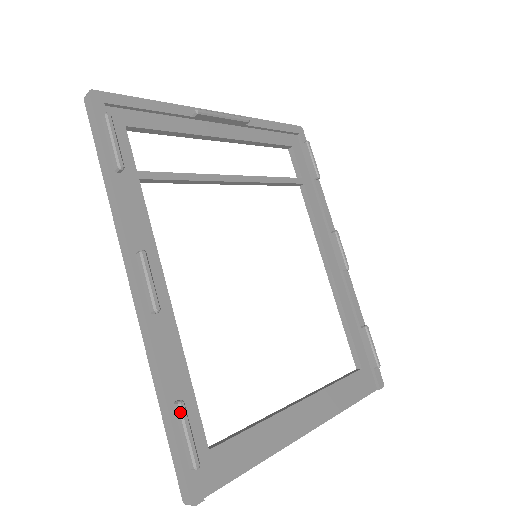
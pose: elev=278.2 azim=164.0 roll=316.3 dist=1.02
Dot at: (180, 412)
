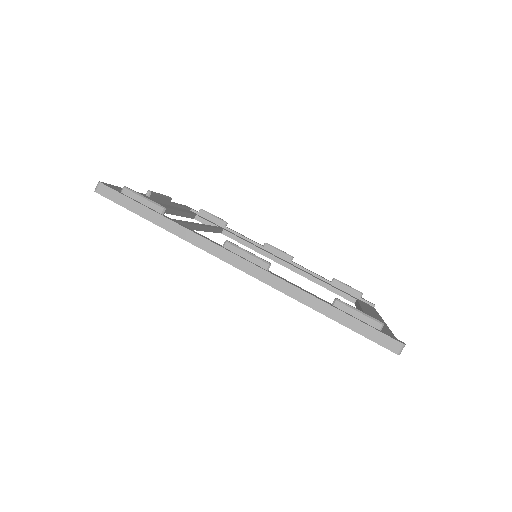
Dot at: (342, 303)
